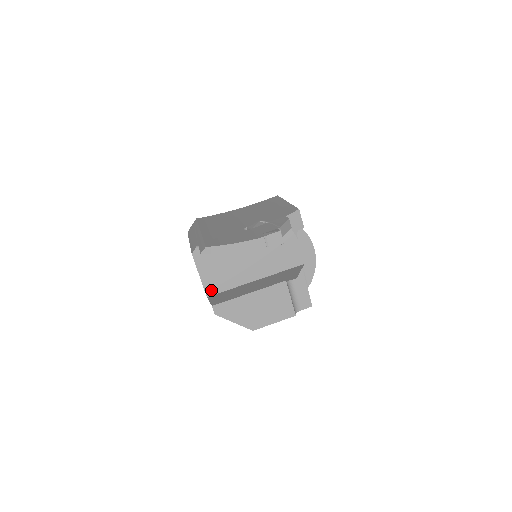
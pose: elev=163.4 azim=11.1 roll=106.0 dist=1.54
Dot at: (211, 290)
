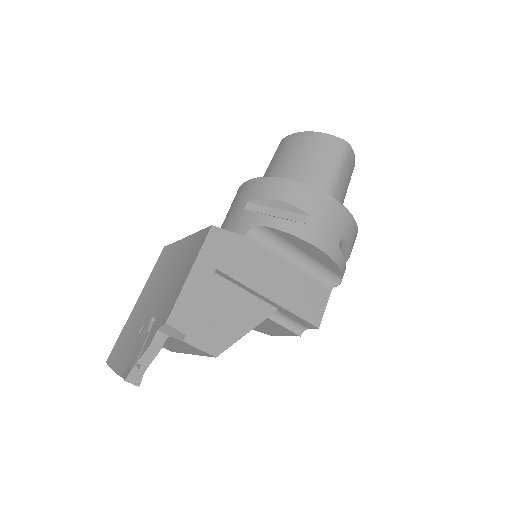
Dot at: (169, 350)
